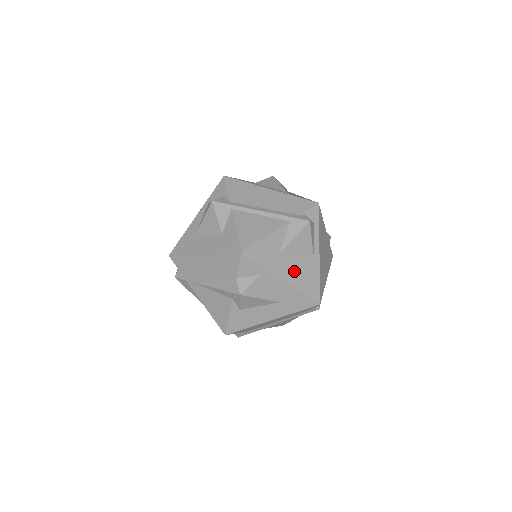
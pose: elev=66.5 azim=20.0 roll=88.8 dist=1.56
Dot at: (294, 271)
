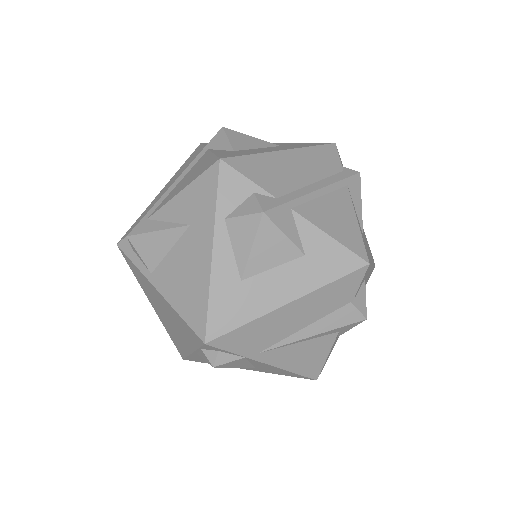
Dot at: occluded
